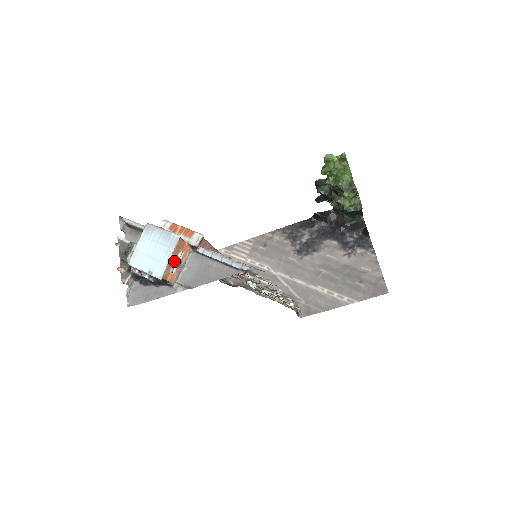
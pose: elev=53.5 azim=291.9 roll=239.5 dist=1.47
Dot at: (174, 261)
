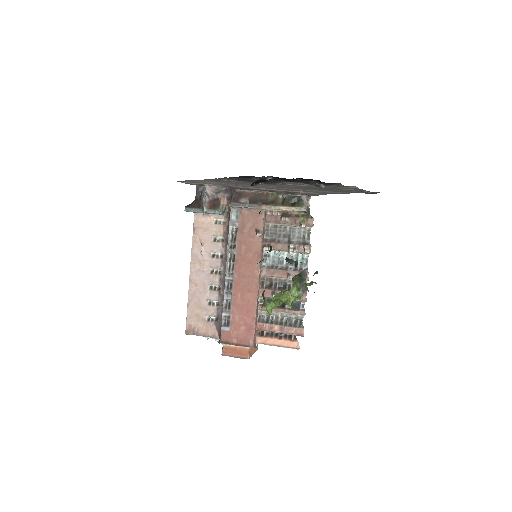
Dot at: (254, 348)
